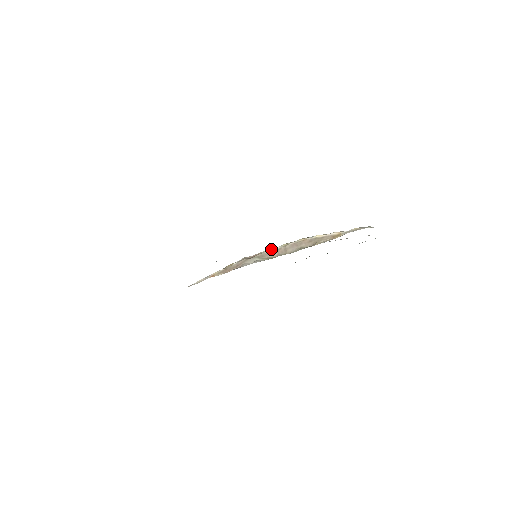
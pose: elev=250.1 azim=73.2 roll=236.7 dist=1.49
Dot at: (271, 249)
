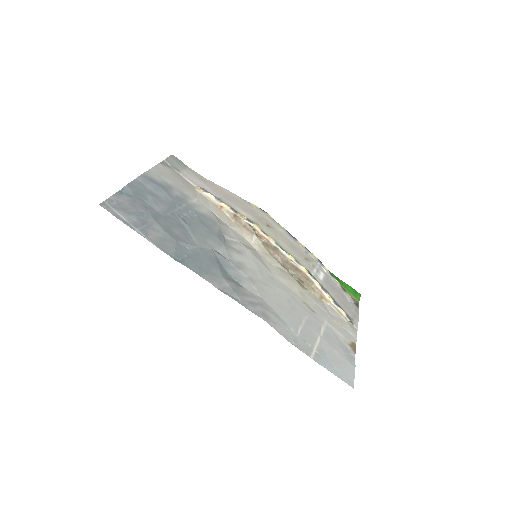
Dot at: (278, 248)
